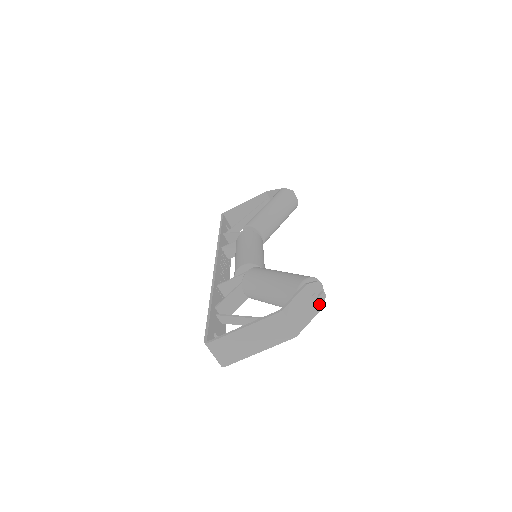
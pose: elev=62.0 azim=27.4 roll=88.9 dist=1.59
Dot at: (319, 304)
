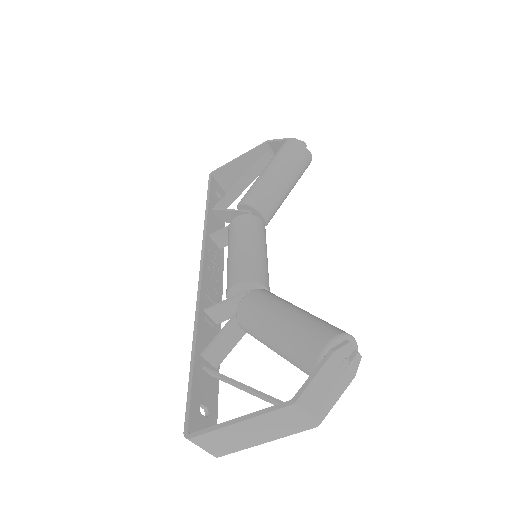
Dot at: (351, 371)
